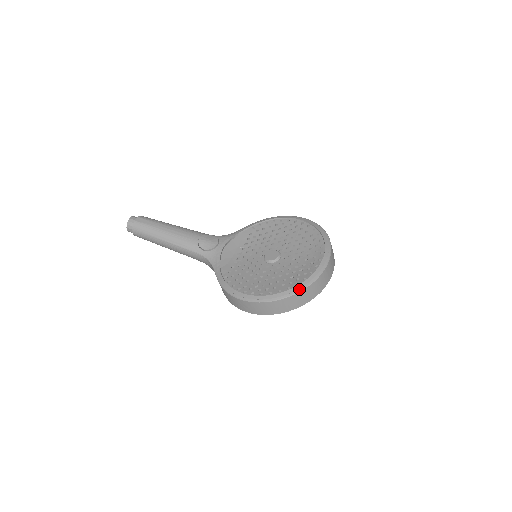
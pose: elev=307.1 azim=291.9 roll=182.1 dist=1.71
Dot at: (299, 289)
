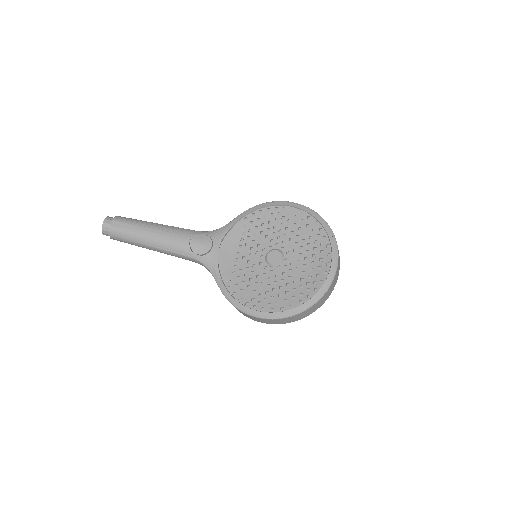
Dot at: (312, 303)
